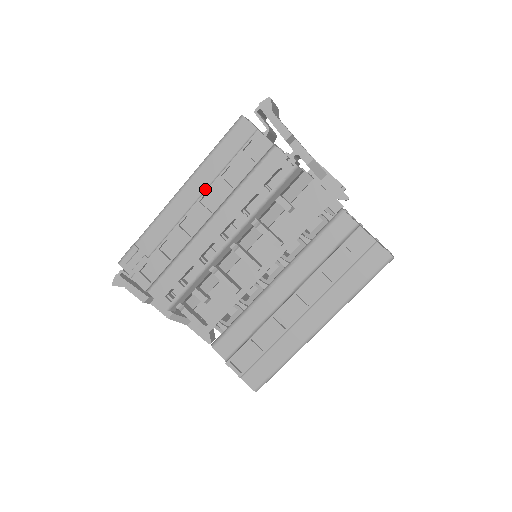
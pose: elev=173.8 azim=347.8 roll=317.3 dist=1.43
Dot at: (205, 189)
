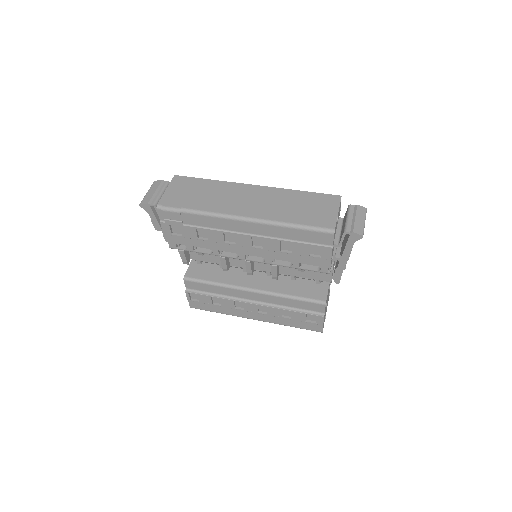
Dot at: (263, 235)
